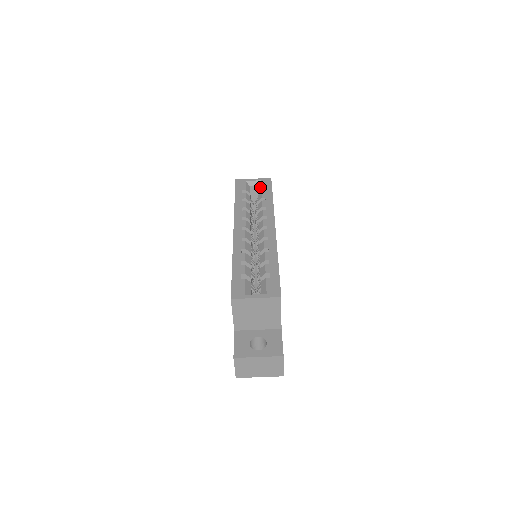
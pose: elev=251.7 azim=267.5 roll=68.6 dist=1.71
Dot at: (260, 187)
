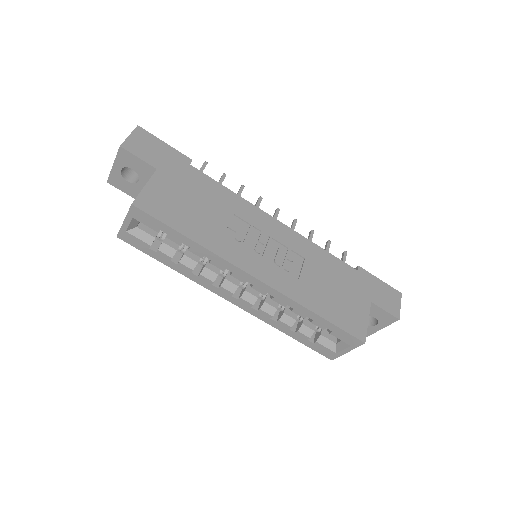
Dot at: occluded
